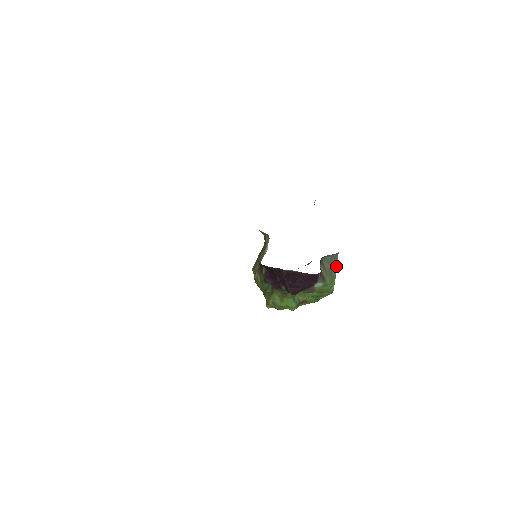
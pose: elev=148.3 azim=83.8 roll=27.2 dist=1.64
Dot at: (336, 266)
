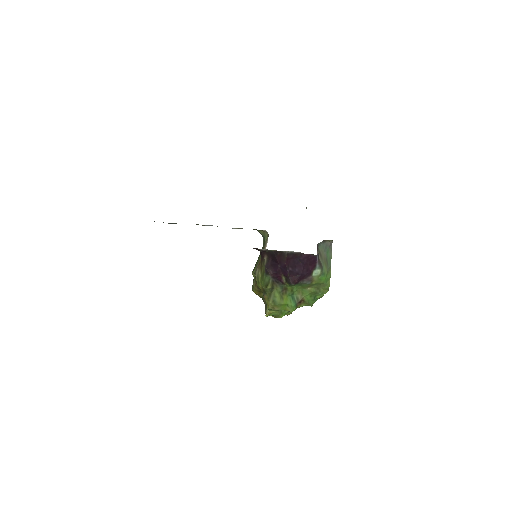
Dot at: (331, 257)
